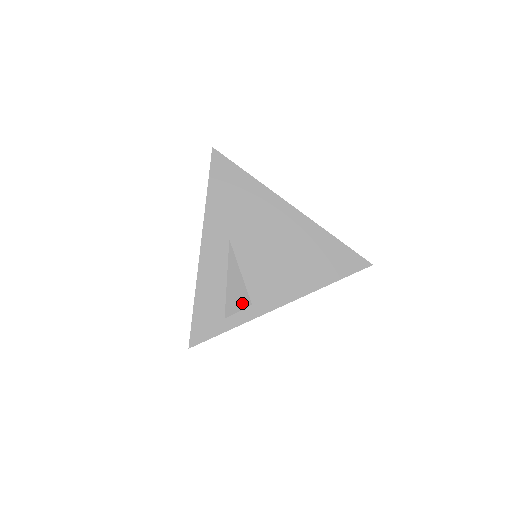
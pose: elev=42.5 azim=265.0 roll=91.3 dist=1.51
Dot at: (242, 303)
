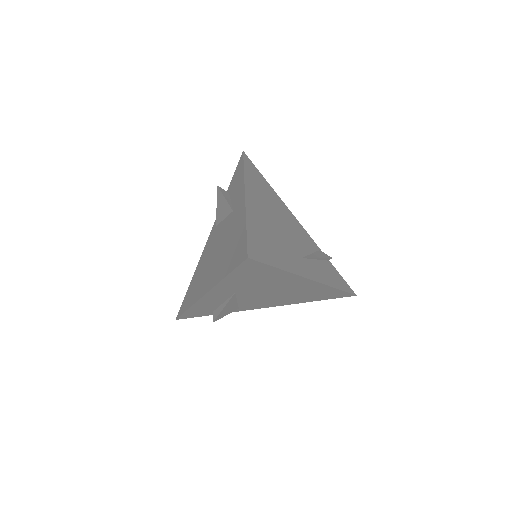
Dot at: (231, 312)
